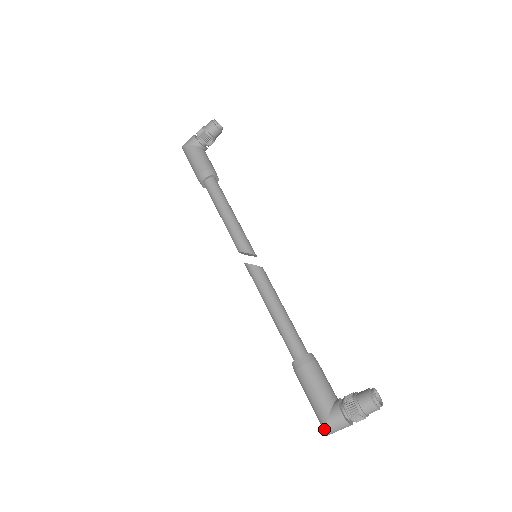
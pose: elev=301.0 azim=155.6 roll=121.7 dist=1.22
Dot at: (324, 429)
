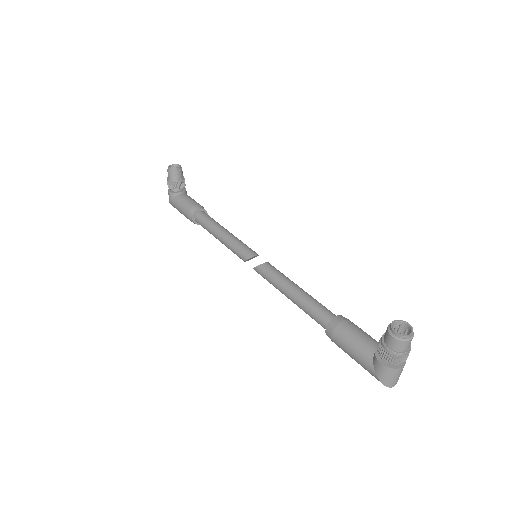
Dot at: occluded
